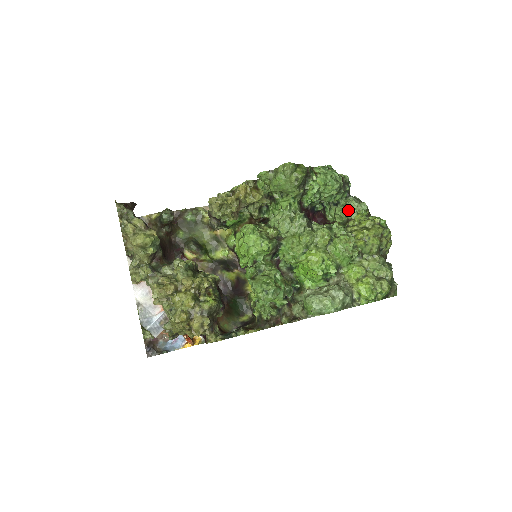
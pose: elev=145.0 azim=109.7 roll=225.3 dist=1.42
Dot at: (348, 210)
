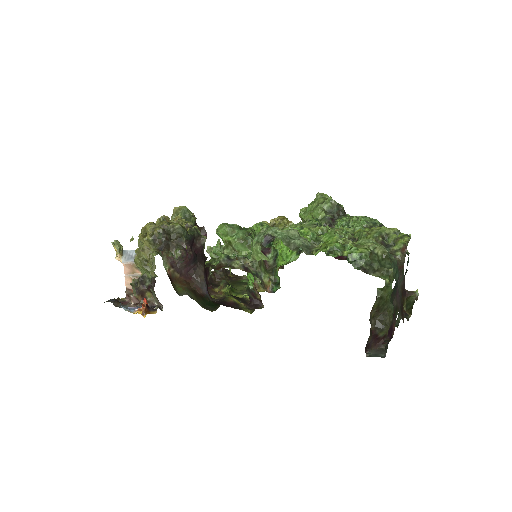
Dot at: occluded
